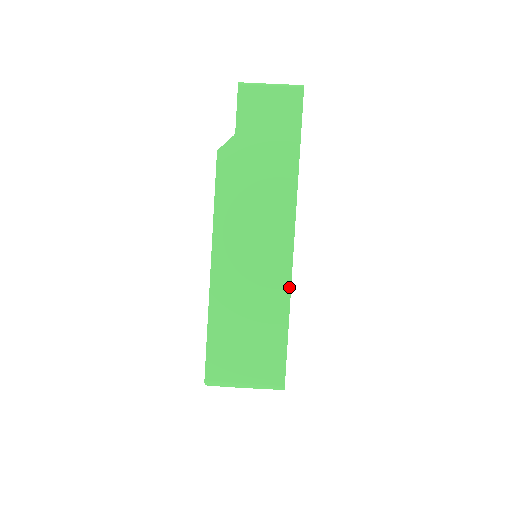
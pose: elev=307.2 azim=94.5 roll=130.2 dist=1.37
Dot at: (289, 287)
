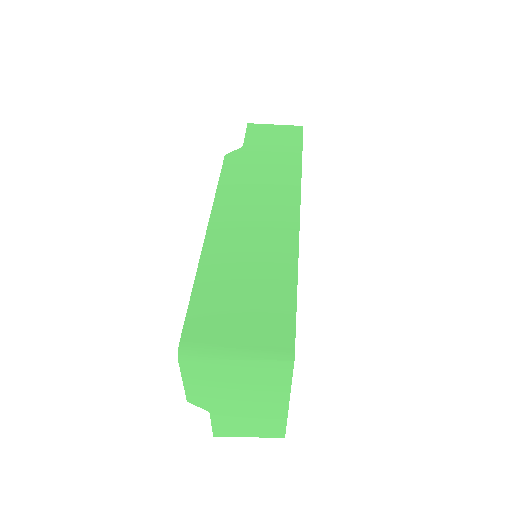
Dot at: (296, 249)
